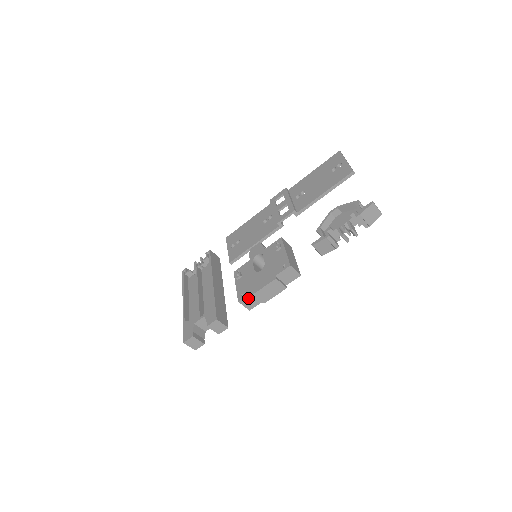
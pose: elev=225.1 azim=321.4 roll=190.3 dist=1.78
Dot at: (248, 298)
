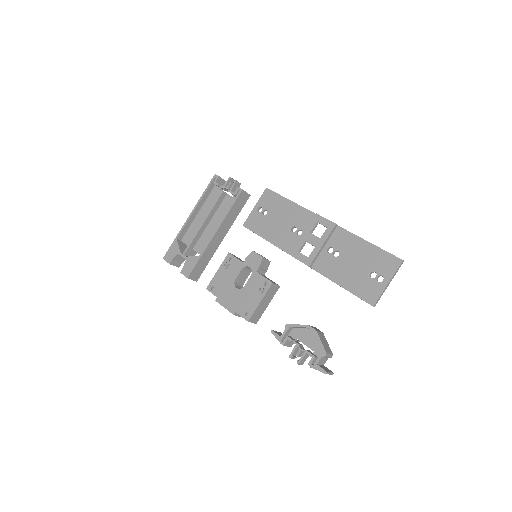
Dot at: (214, 294)
